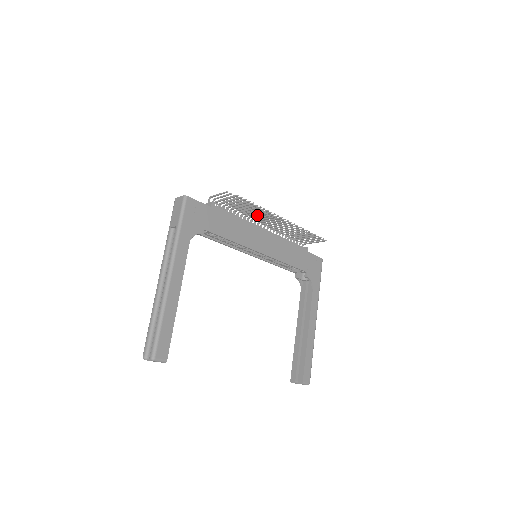
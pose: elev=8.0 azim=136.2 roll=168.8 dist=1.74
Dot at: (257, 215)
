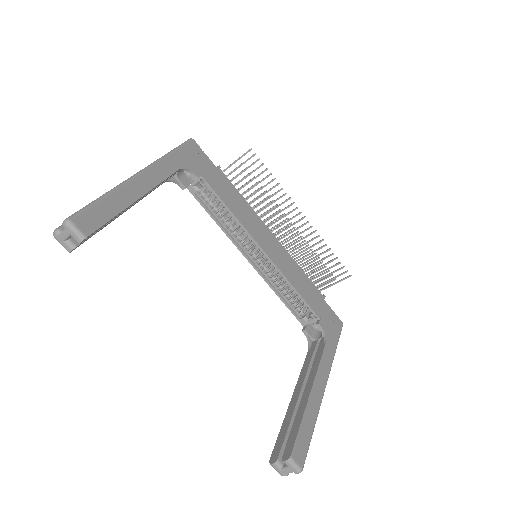
Dot at: occluded
